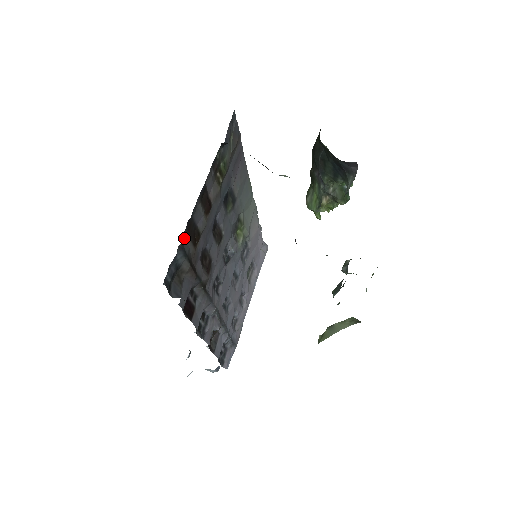
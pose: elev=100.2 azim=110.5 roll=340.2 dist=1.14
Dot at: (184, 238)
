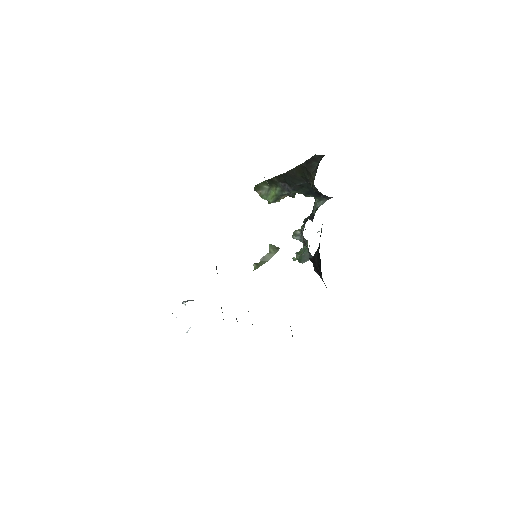
Dot at: occluded
